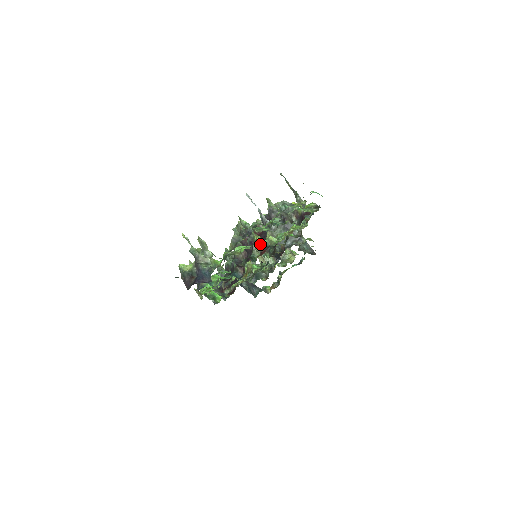
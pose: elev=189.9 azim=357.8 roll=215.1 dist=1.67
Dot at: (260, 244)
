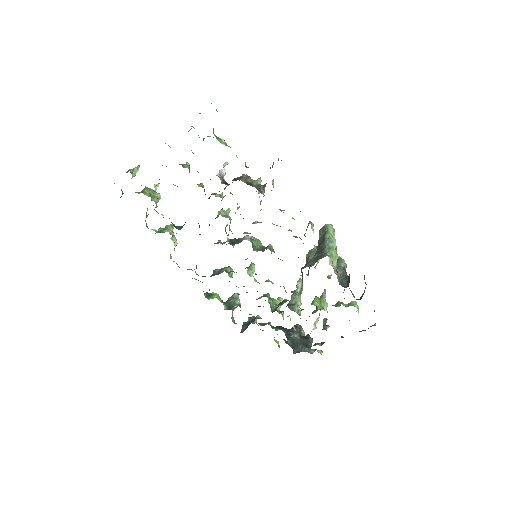
Dot at: (268, 247)
